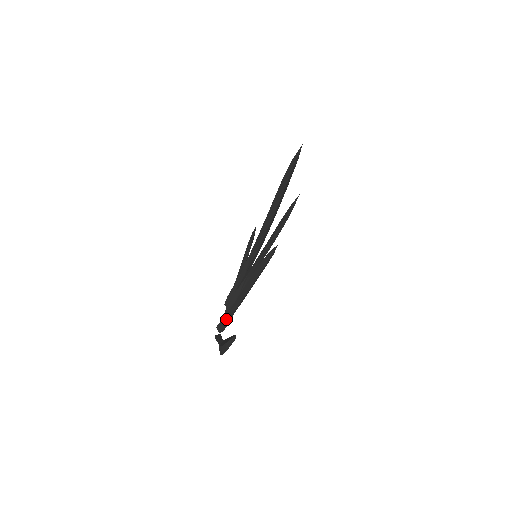
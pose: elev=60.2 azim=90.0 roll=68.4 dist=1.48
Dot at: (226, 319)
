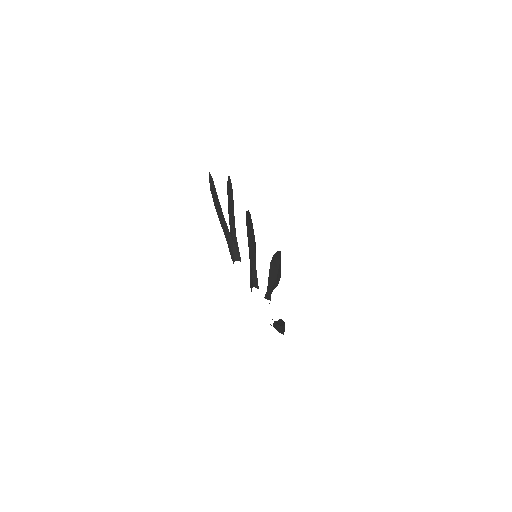
Dot at: occluded
